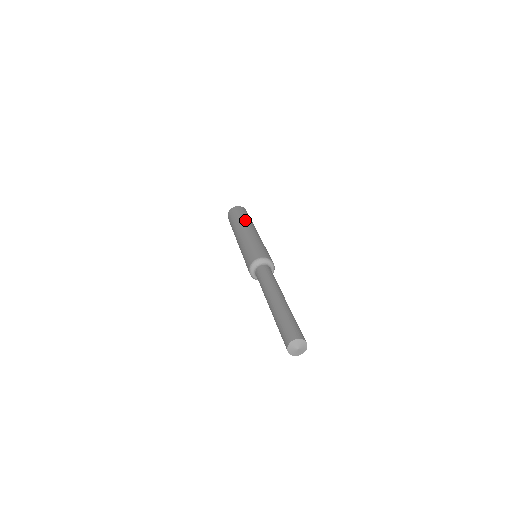
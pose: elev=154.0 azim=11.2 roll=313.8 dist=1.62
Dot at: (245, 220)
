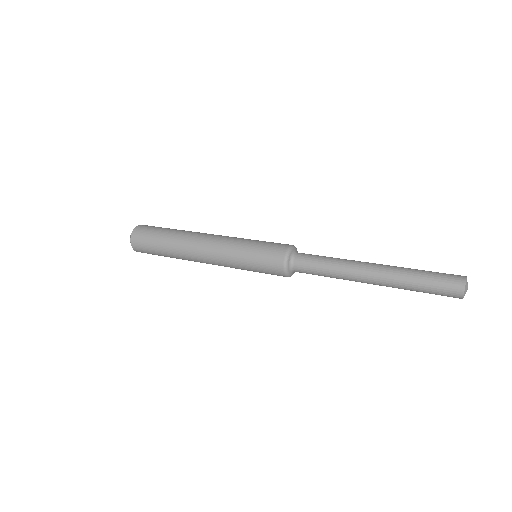
Dot at: (178, 238)
